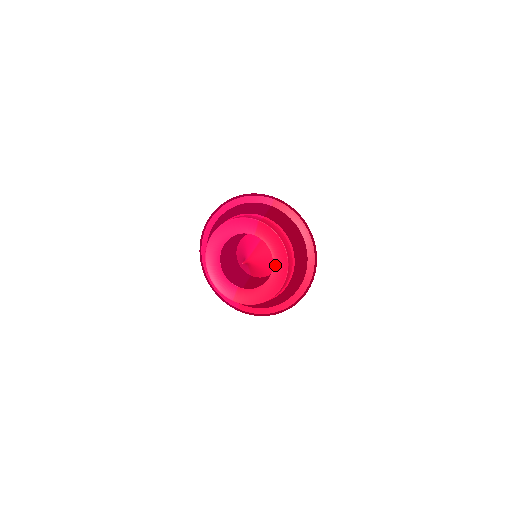
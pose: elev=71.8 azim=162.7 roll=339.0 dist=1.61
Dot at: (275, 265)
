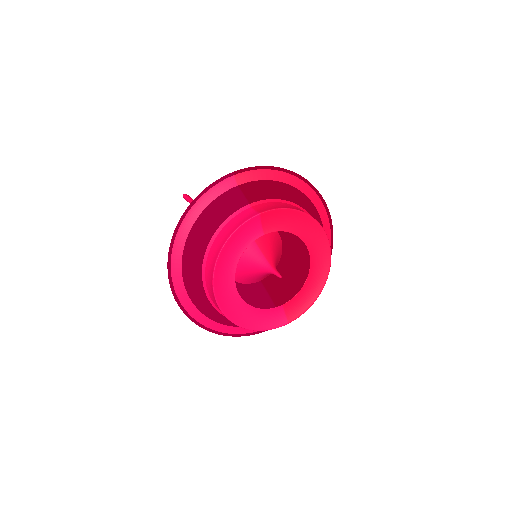
Dot at: (308, 244)
